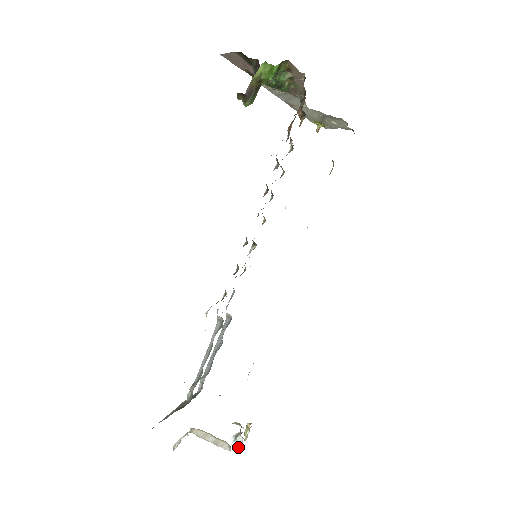
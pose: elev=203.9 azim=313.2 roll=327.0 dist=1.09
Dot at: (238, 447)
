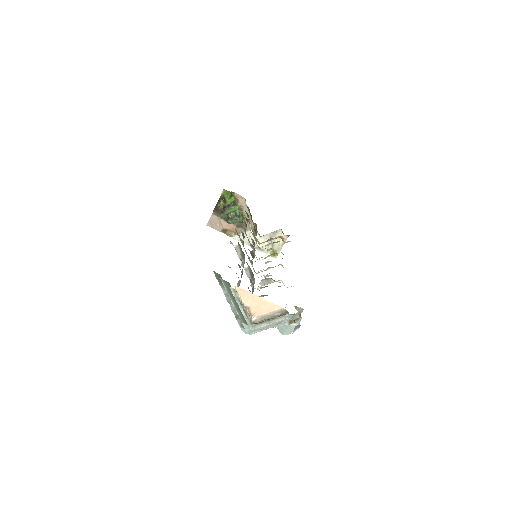
Dot at: (298, 327)
